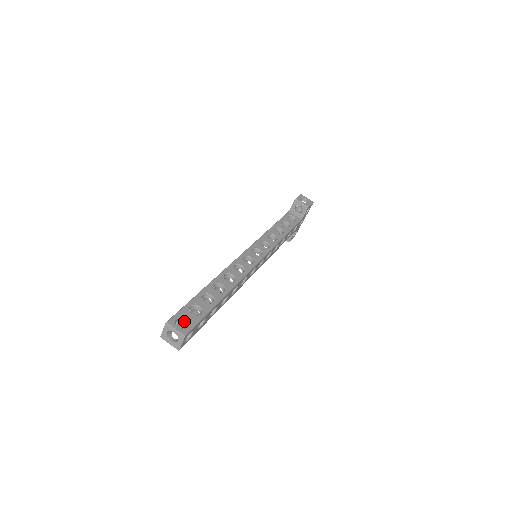
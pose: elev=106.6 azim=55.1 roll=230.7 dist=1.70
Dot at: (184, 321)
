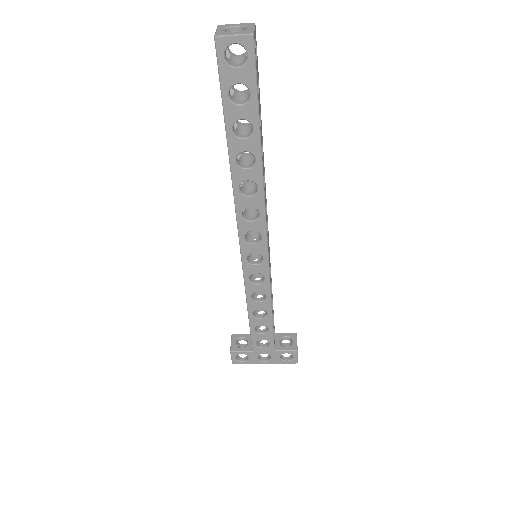
Dot at: occluded
